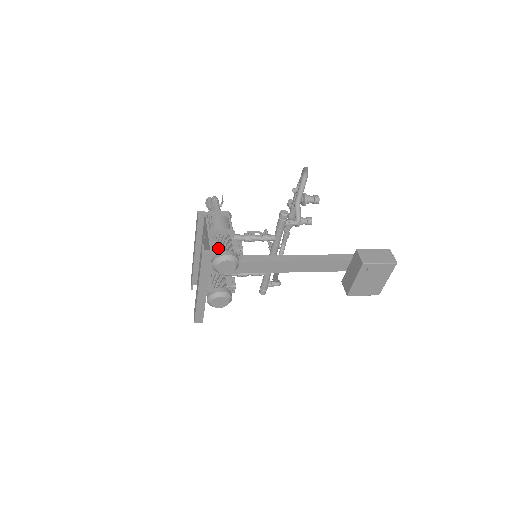
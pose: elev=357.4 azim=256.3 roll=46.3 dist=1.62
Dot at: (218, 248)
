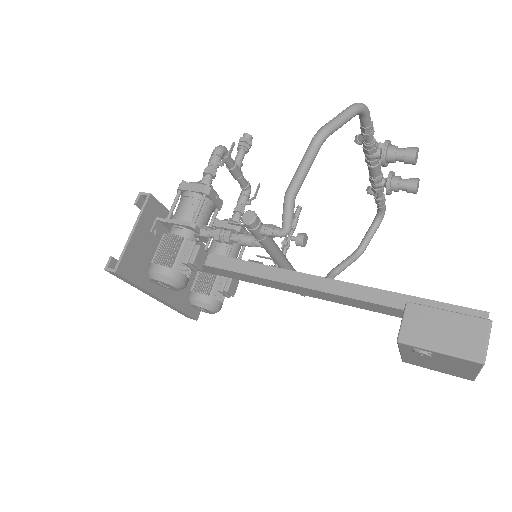
Dot at: (154, 255)
